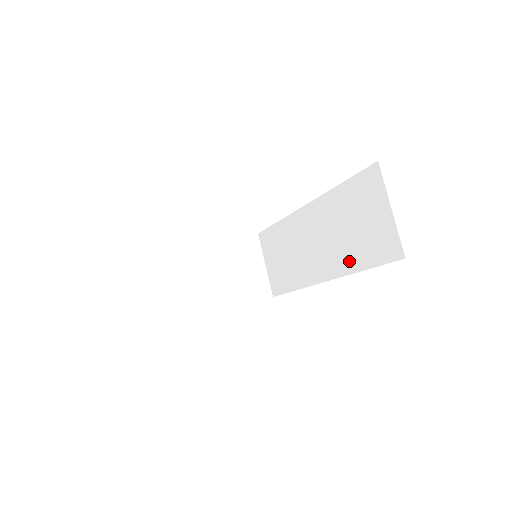
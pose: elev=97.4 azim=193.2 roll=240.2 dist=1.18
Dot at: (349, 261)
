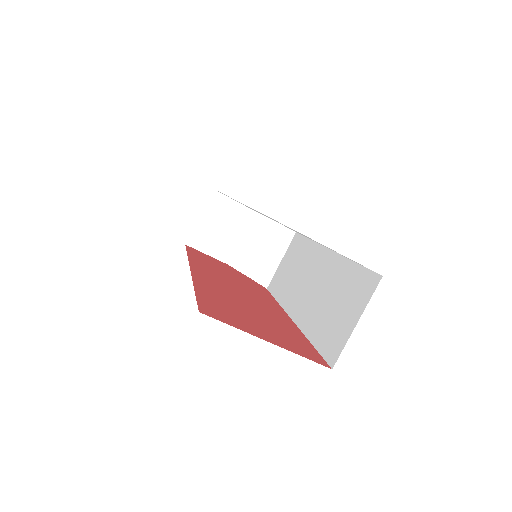
Dot at: (311, 325)
